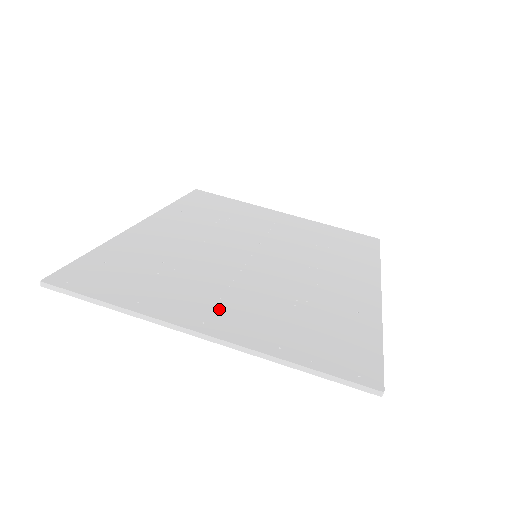
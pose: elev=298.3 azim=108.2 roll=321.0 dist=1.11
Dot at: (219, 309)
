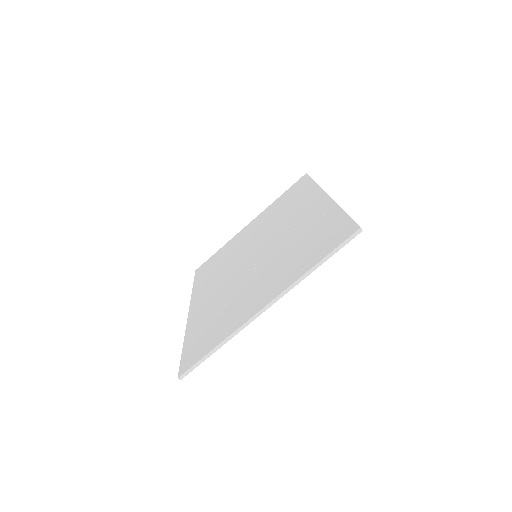
Dot at: (262, 292)
